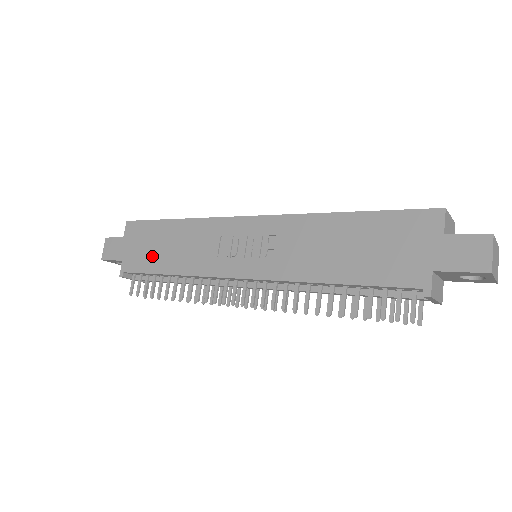
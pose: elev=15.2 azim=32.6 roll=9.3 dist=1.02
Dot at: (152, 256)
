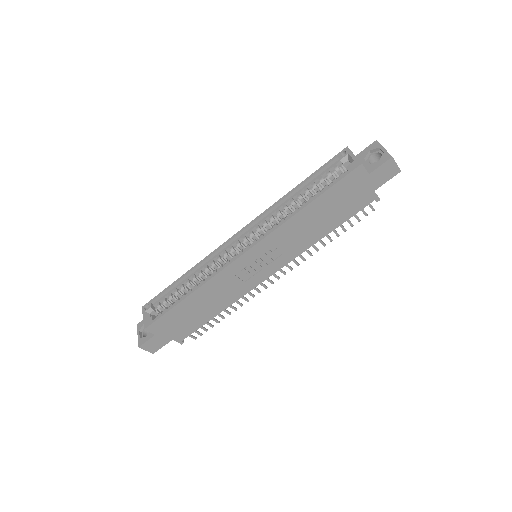
Dot at: (194, 320)
